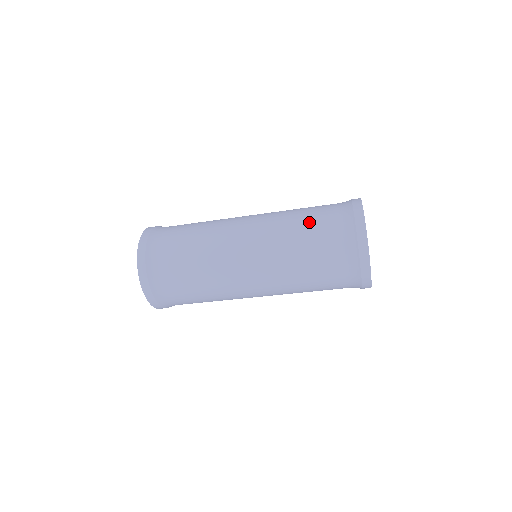
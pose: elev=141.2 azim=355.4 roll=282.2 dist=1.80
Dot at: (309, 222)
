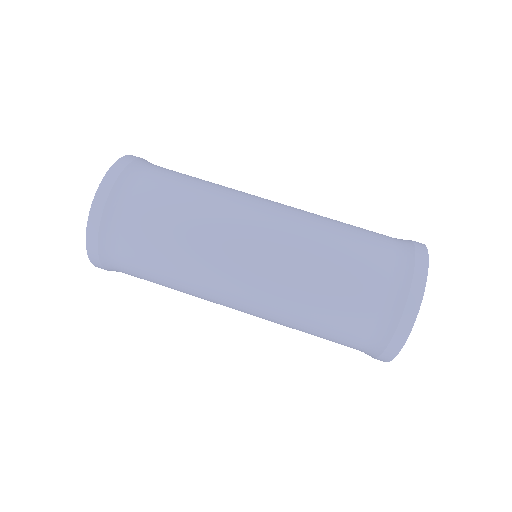
Dot at: (354, 226)
